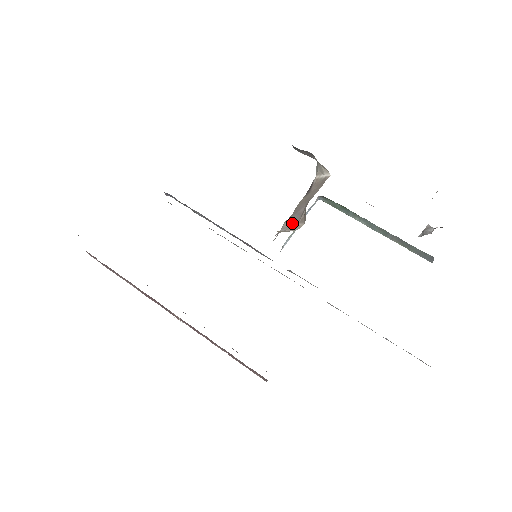
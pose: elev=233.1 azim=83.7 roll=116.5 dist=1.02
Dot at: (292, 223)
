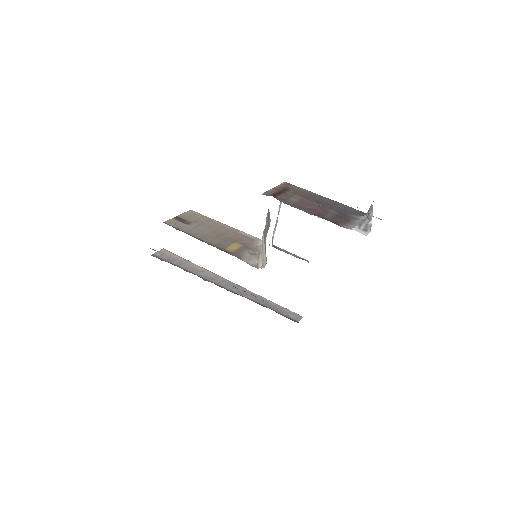
Dot at: (263, 248)
